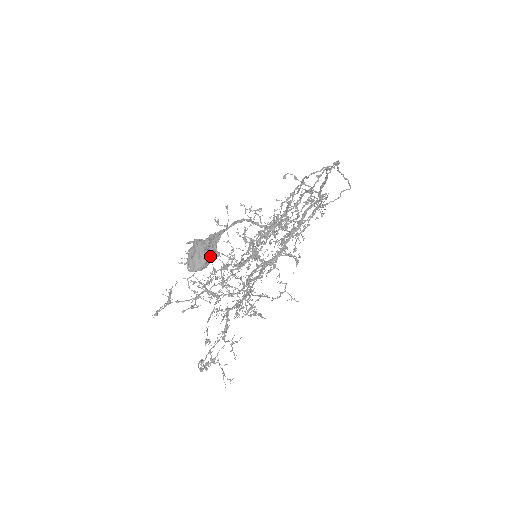
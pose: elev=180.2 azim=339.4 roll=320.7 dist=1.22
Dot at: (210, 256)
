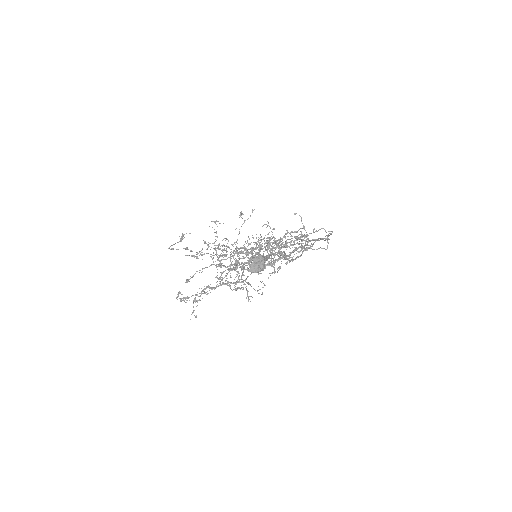
Dot at: occluded
